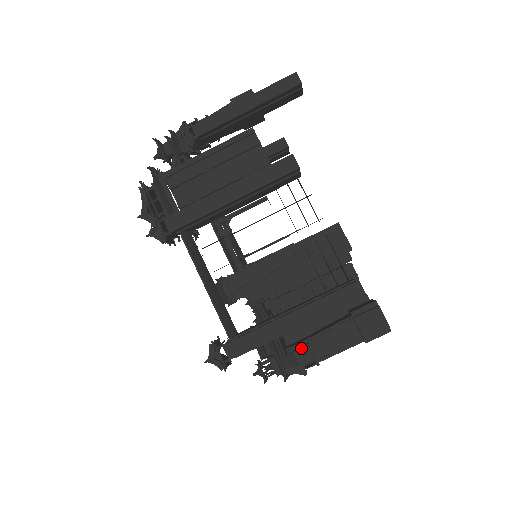
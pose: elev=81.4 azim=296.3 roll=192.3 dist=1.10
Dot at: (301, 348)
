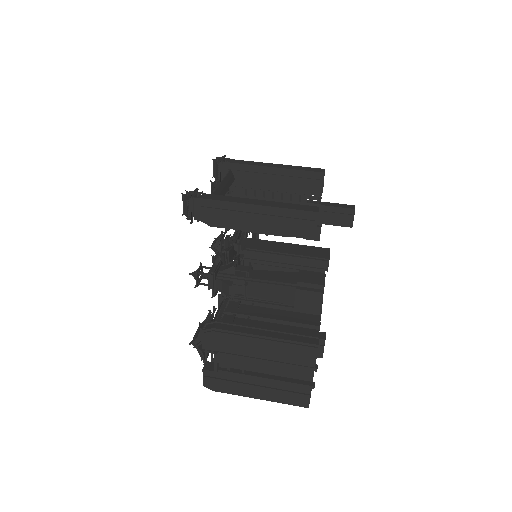
Dot at: occluded
